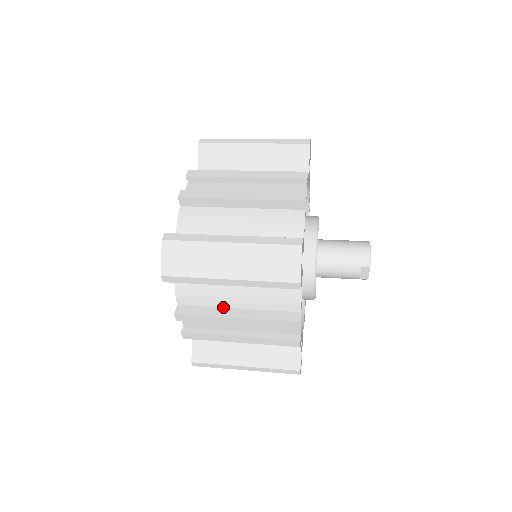
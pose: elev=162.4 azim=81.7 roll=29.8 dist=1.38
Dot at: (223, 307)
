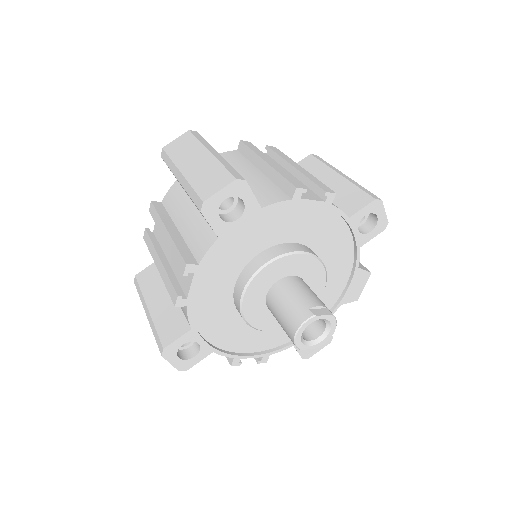
Dot at: occluded
